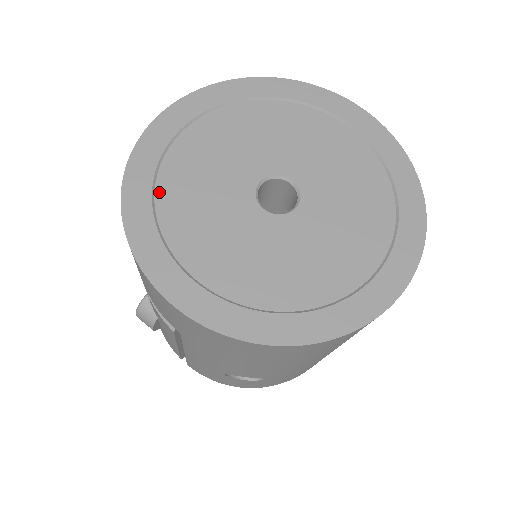
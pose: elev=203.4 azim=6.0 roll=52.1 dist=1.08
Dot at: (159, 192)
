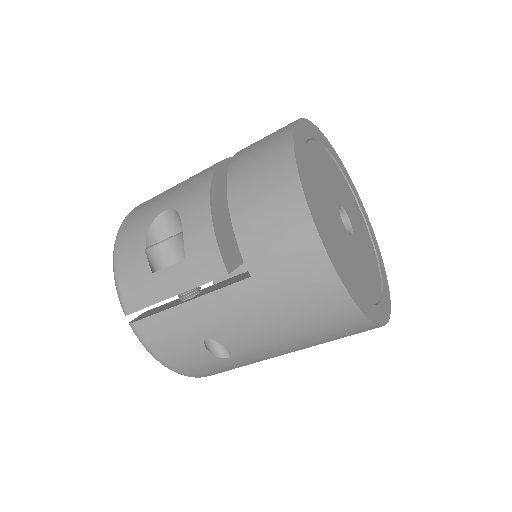
Dot at: (307, 167)
